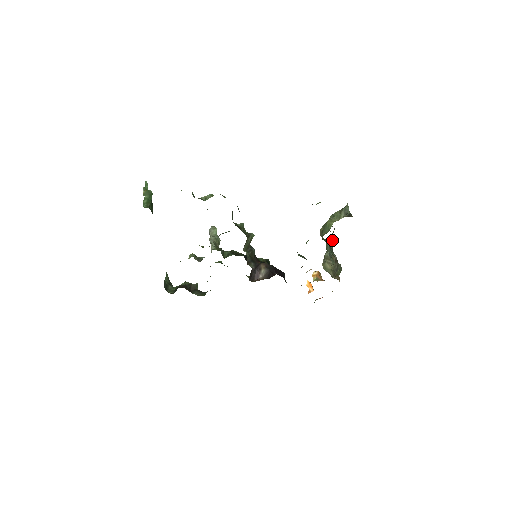
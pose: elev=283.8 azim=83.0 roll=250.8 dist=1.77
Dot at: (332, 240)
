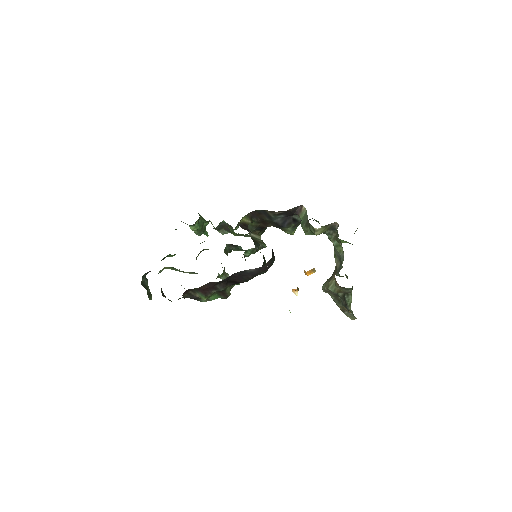
Dot at: occluded
